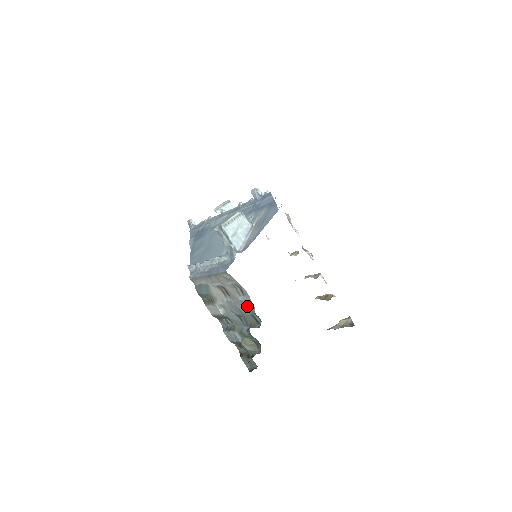
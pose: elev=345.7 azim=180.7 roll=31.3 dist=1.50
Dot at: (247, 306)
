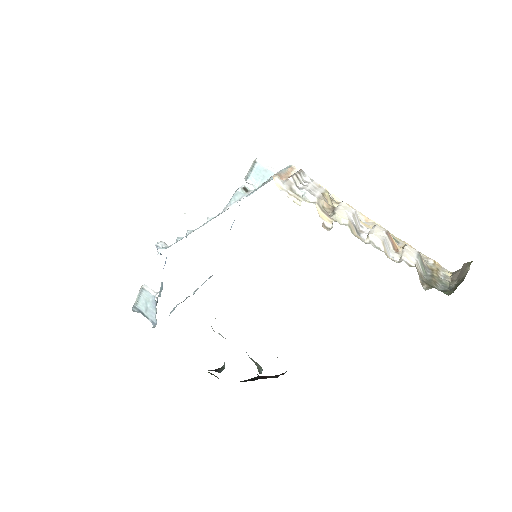
Dot at: occluded
